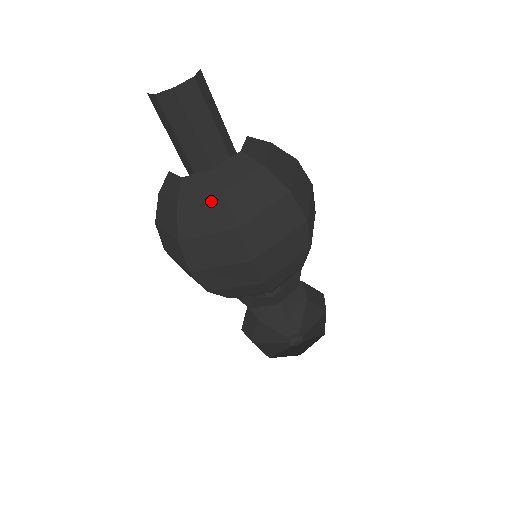
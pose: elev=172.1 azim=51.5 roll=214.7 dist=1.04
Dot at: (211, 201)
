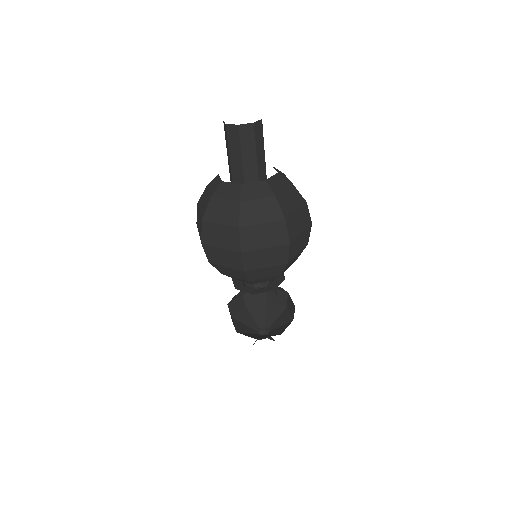
Dot at: (267, 201)
